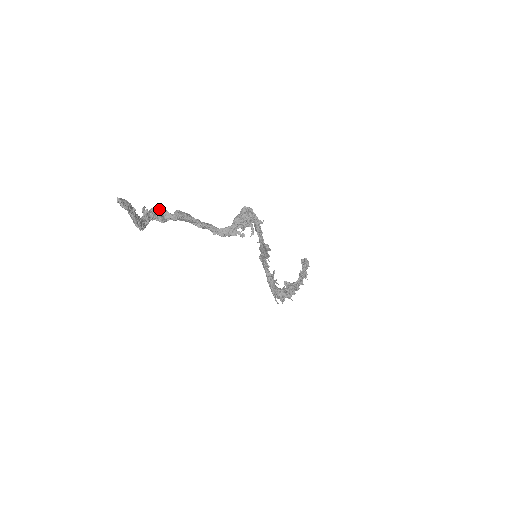
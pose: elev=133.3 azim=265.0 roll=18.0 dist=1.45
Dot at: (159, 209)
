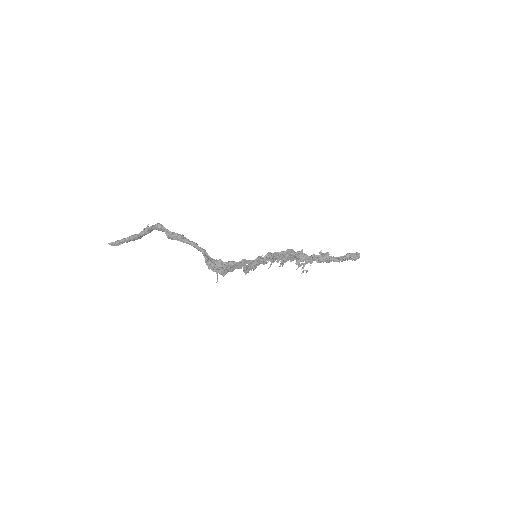
Dot at: (159, 228)
